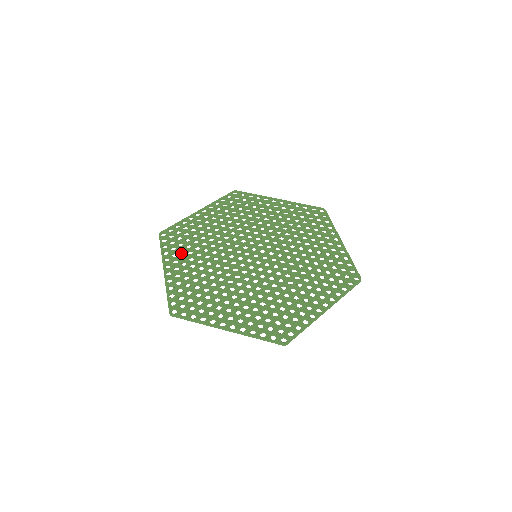
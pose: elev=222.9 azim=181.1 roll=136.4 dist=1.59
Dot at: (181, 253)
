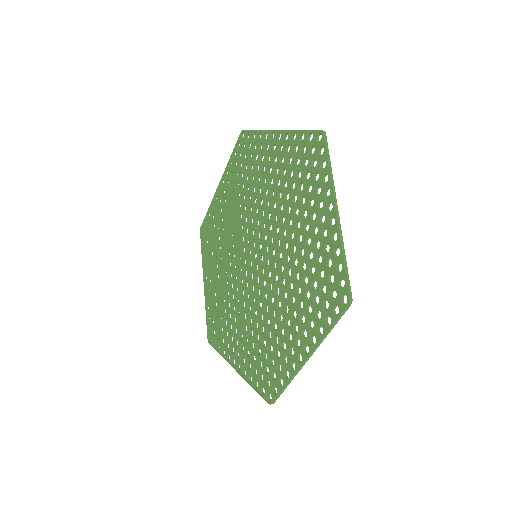
Dot at: (211, 258)
